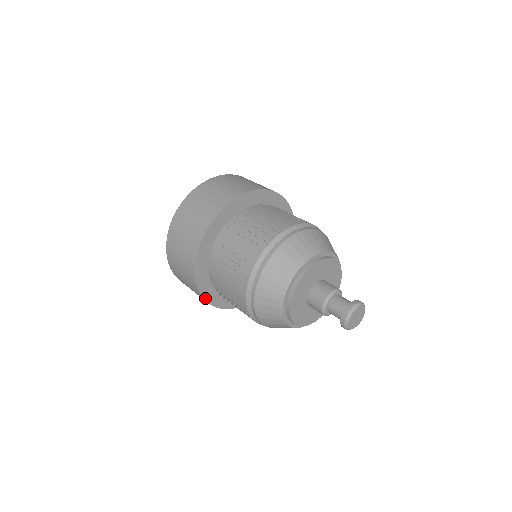
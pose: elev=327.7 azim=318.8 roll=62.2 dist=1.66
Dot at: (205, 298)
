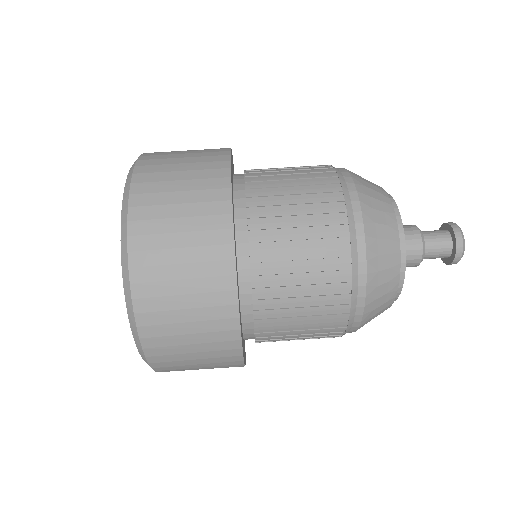
Dot at: (242, 353)
